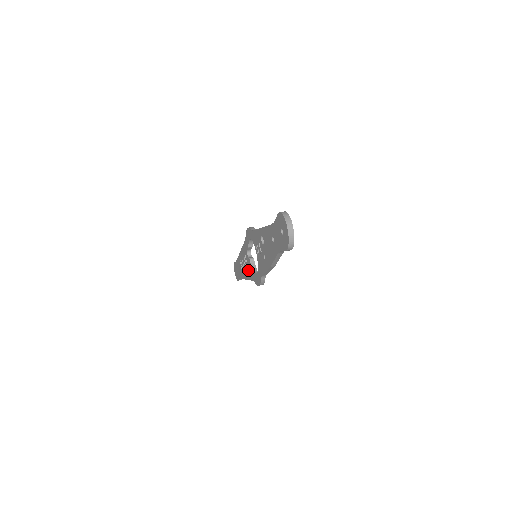
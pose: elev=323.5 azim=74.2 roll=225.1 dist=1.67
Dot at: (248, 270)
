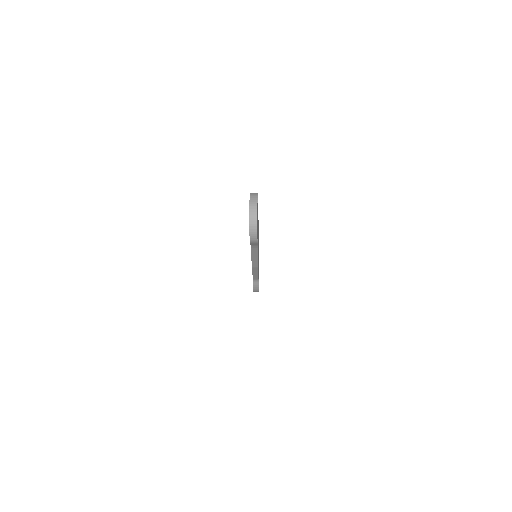
Dot at: occluded
